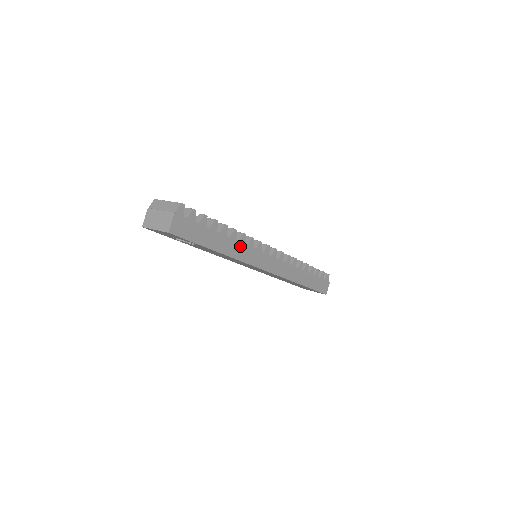
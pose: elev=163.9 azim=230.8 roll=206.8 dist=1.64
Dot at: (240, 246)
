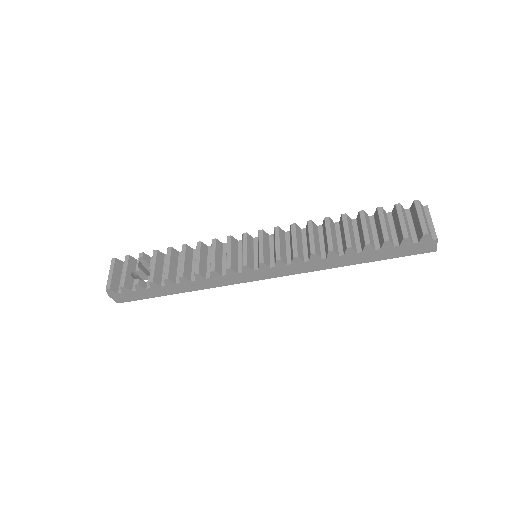
Dot at: (201, 281)
